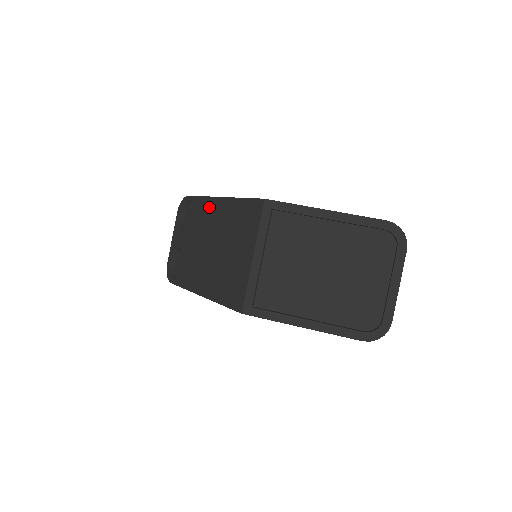
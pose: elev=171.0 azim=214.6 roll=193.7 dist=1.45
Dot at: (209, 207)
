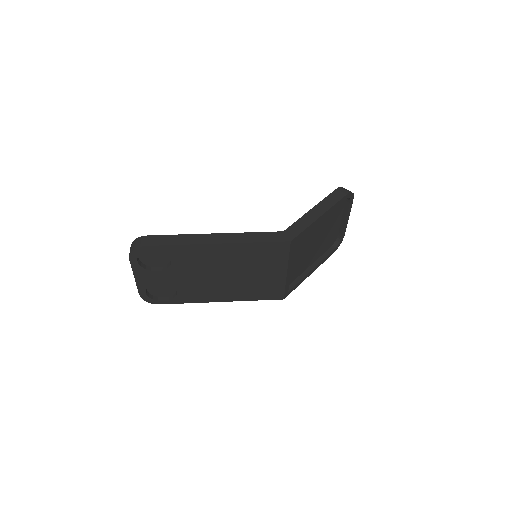
Dot at: (200, 252)
